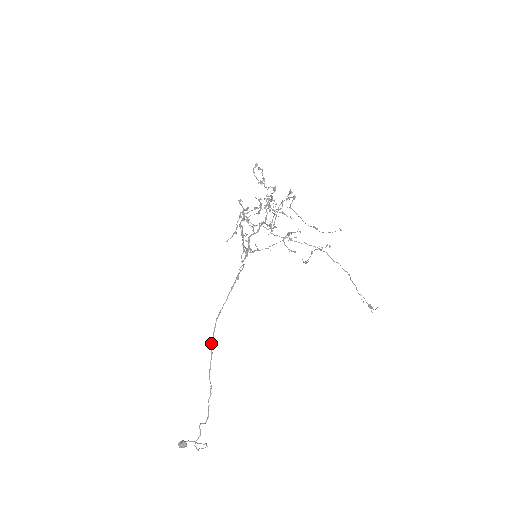
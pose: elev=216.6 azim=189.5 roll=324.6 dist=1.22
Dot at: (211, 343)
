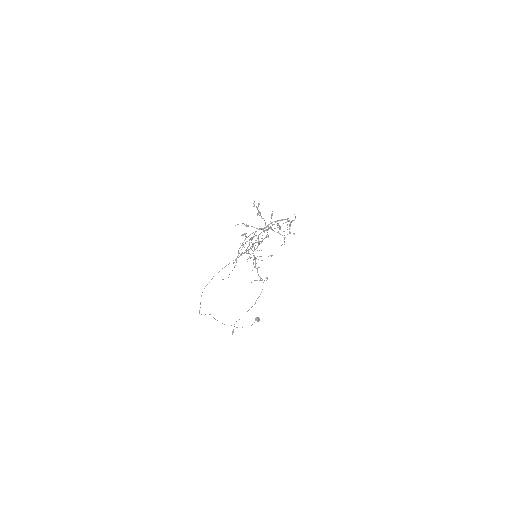
Dot at: (206, 285)
